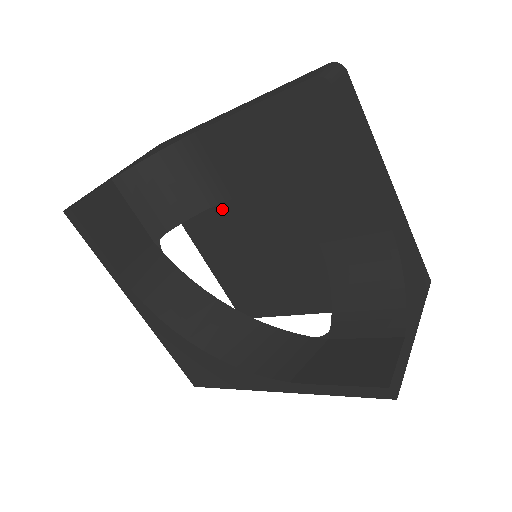
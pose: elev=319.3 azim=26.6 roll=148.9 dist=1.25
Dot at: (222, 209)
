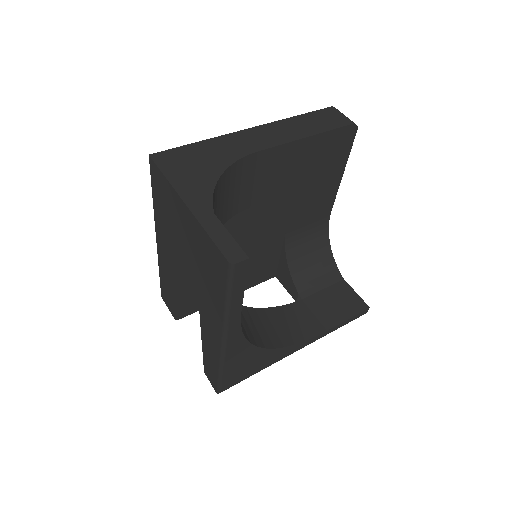
Dot at: (227, 221)
